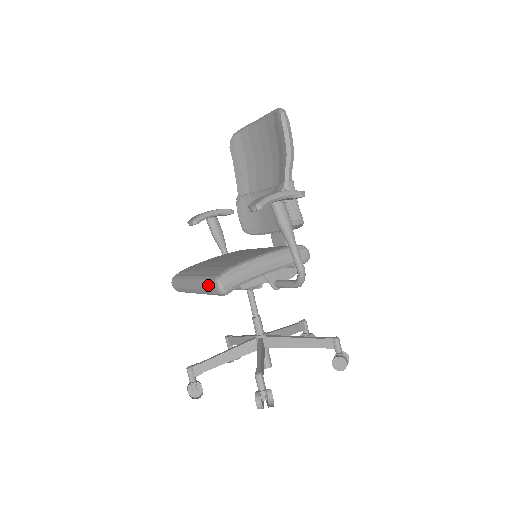
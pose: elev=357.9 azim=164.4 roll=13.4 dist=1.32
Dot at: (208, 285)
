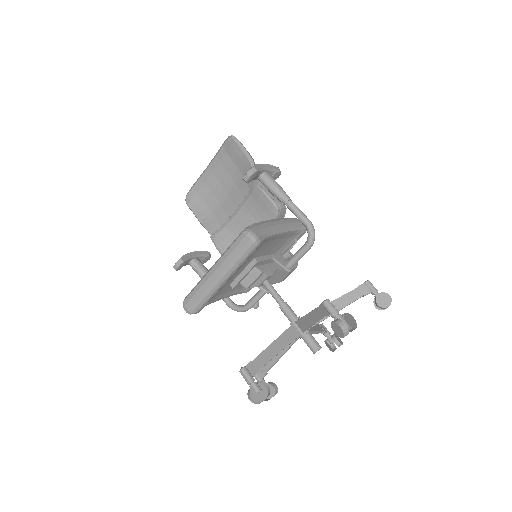
Dot at: (237, 246)
